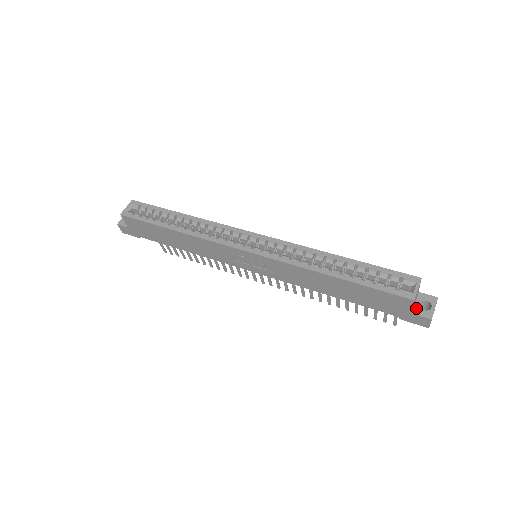
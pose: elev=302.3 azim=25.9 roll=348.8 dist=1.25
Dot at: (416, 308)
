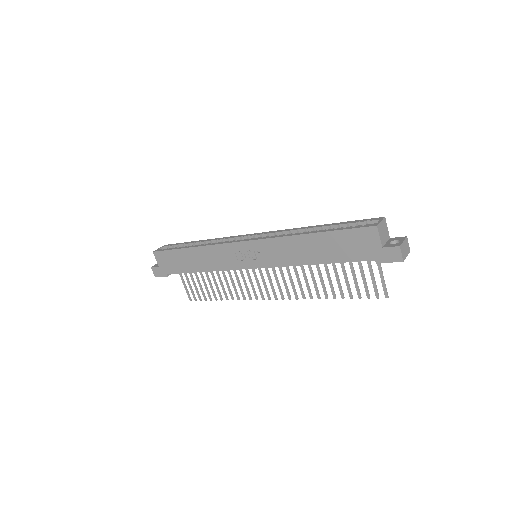
Dot at: (386, 244)
